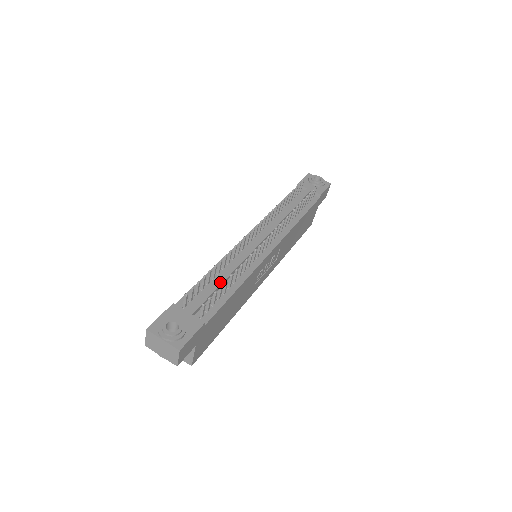
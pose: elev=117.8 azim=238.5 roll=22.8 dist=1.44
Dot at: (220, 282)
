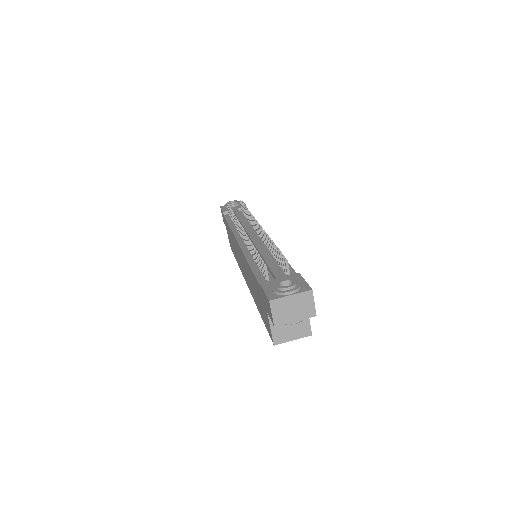
Dot at: (268, 258)
